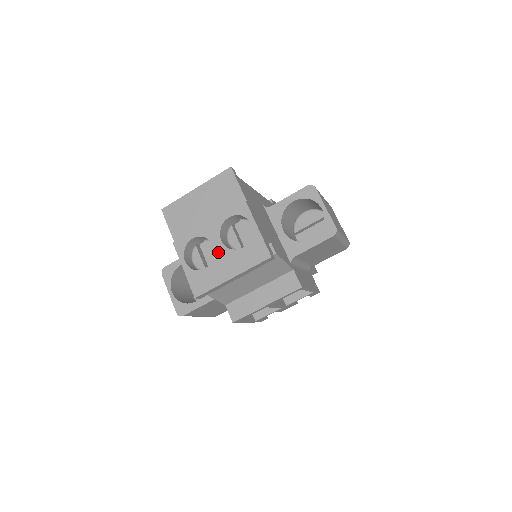
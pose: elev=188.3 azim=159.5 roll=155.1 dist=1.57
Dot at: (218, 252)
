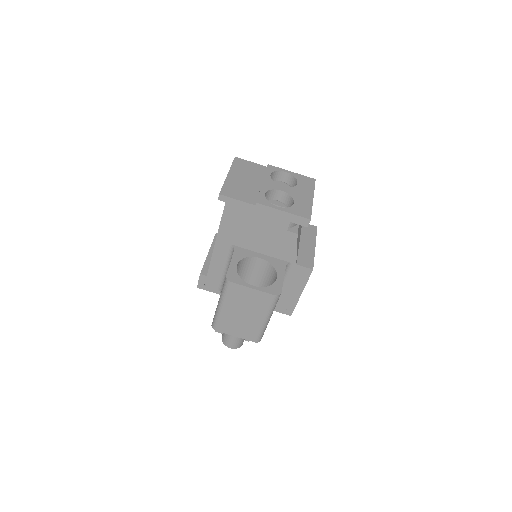
Dot at: (289, 192)
